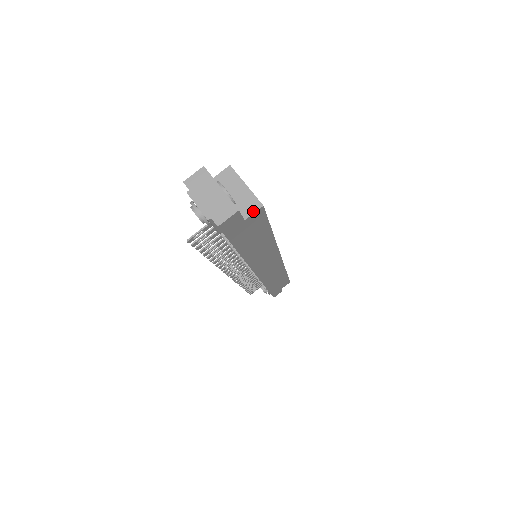
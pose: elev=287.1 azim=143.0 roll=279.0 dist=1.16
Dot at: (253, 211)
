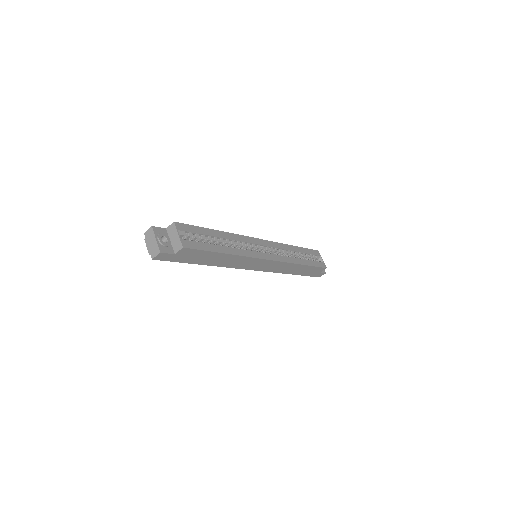
Dot at: (179, 250)
